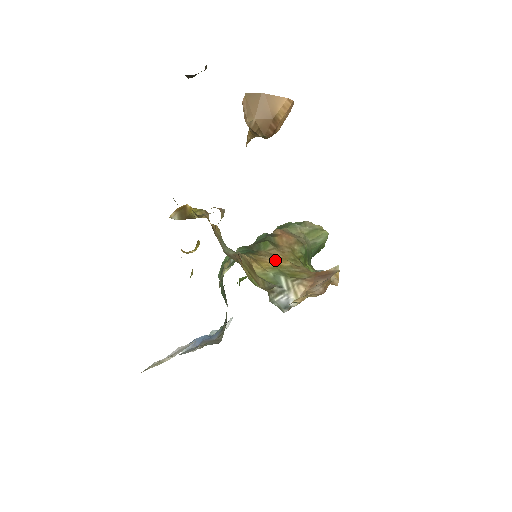
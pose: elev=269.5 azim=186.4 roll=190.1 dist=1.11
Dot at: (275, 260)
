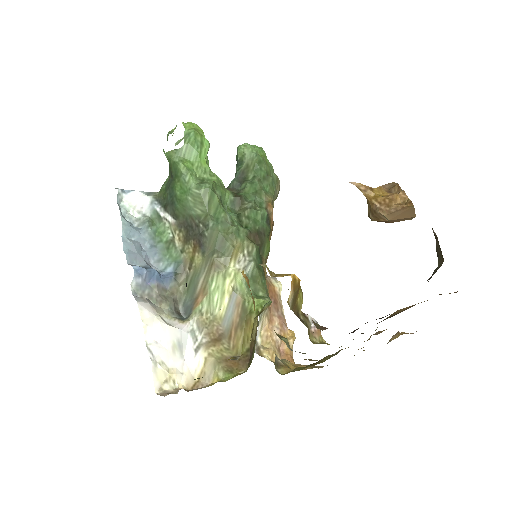
Dot at: occluded
